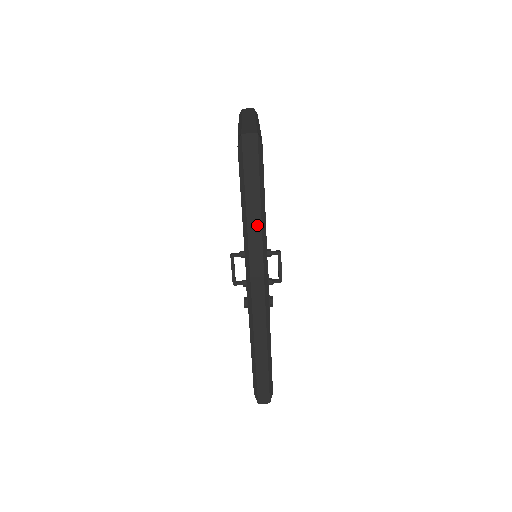
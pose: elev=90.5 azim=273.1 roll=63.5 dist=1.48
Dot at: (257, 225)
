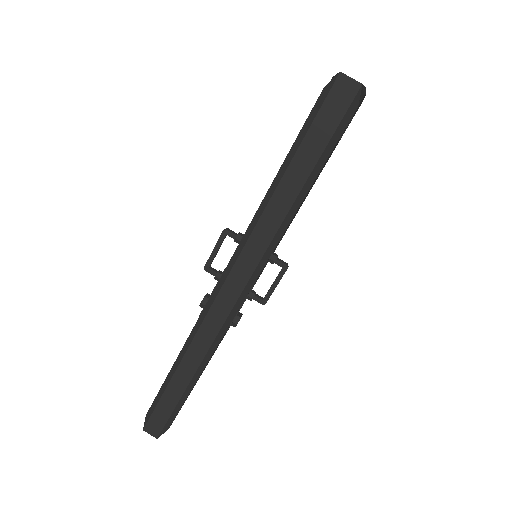
Dot at: (281, 211)
